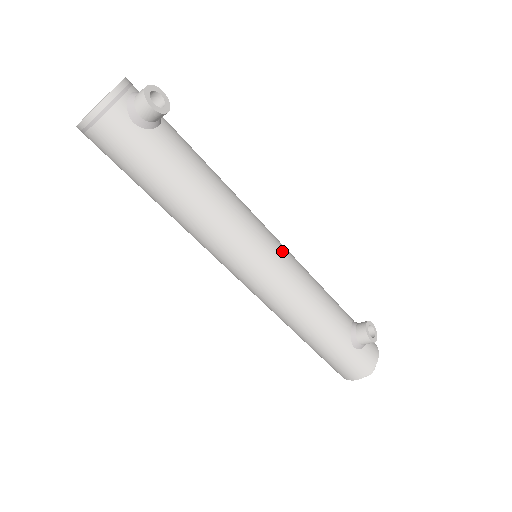
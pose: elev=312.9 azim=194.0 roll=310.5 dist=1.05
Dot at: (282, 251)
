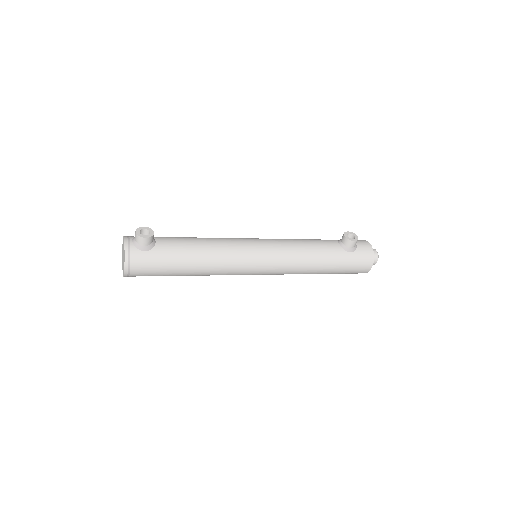
Dot at: (265, 242)
